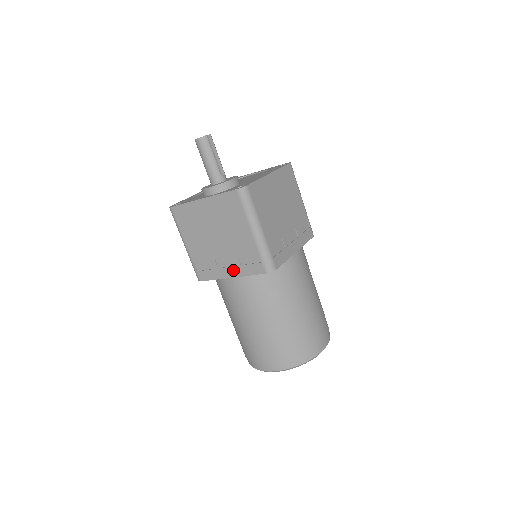
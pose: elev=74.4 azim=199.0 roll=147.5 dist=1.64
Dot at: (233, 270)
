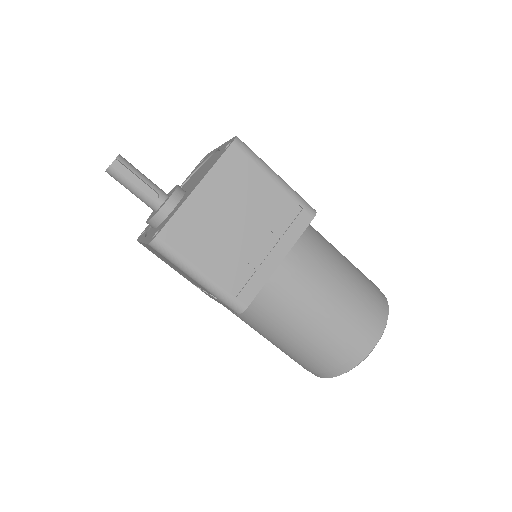
Dot at: occluded
